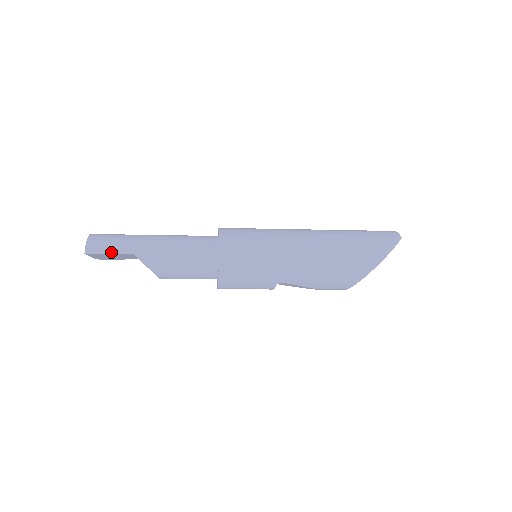
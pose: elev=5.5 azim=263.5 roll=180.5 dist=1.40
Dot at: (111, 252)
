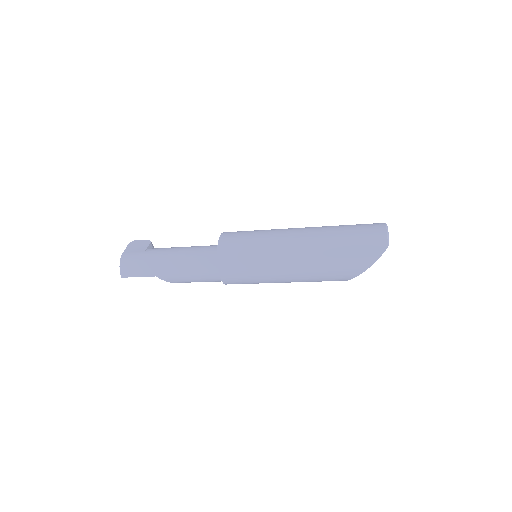
Dot at: (139, 276)
